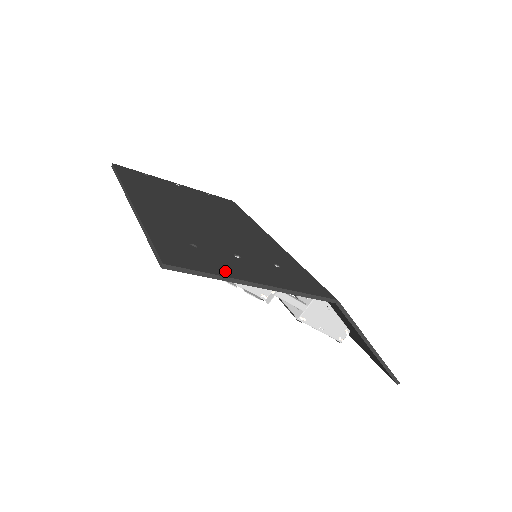
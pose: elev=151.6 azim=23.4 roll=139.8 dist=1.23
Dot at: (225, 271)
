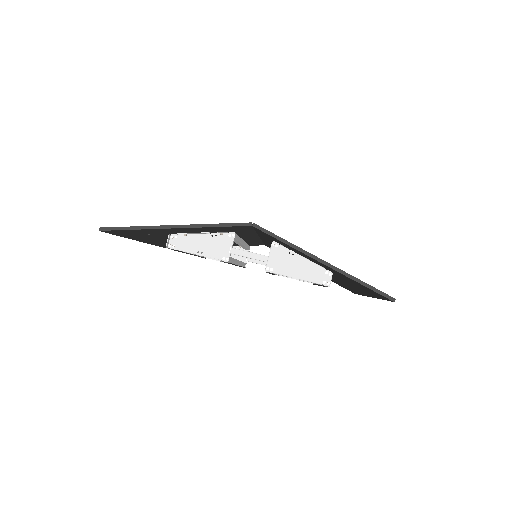
Dot at: occluded
